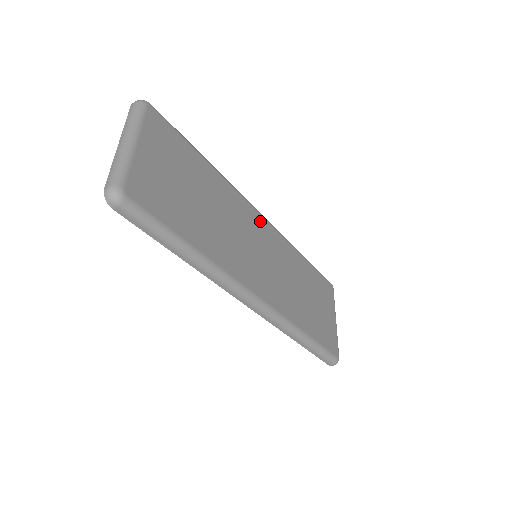
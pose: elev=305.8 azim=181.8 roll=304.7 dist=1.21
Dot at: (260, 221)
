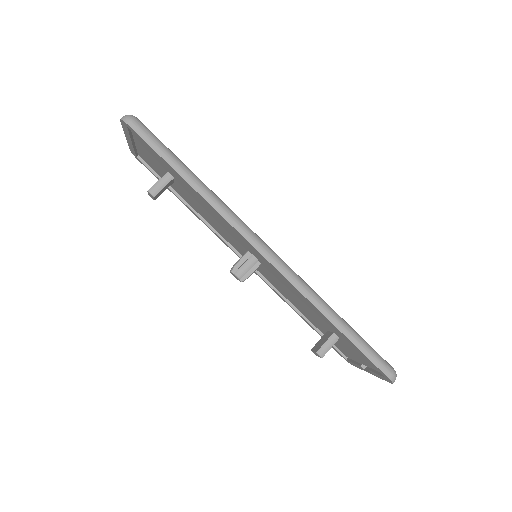
Dot at: occluded
